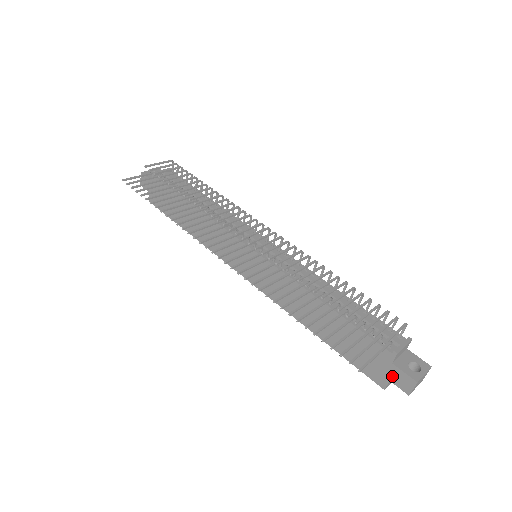
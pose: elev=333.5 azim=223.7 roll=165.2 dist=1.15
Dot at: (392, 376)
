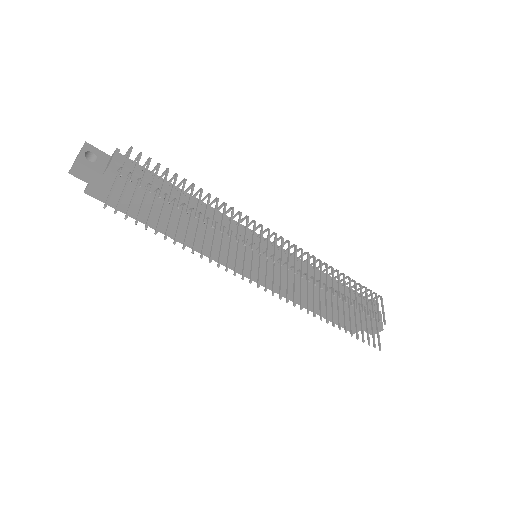
Dot at: occluded
